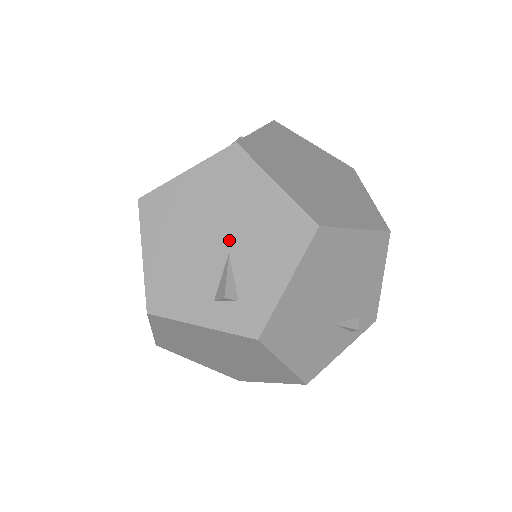
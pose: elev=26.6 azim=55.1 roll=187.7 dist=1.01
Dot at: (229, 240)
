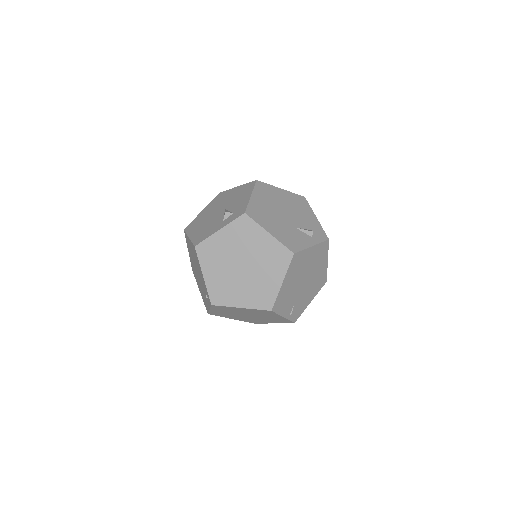
Dot at: (224, 207)
